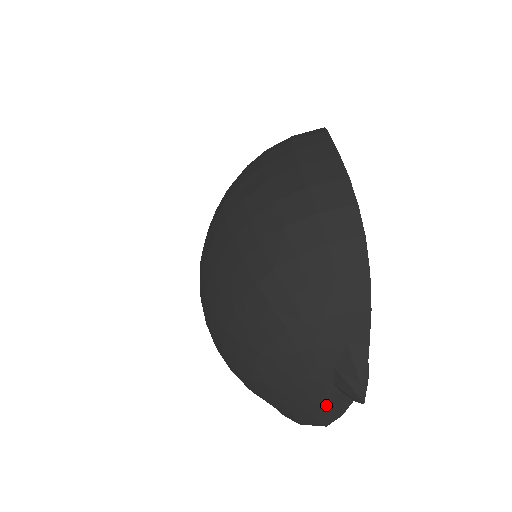
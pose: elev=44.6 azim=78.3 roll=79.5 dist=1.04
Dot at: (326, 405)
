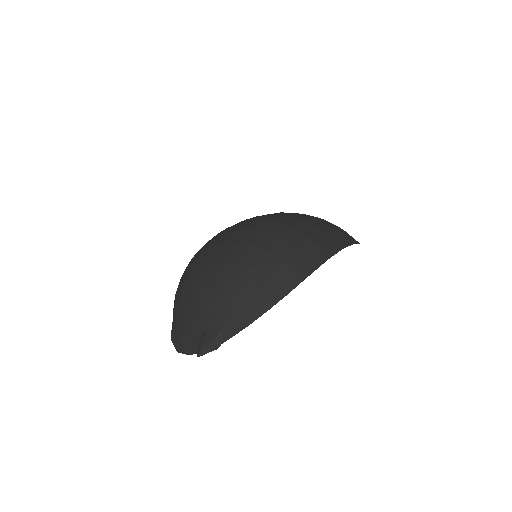
Dot at: (187, 341)
